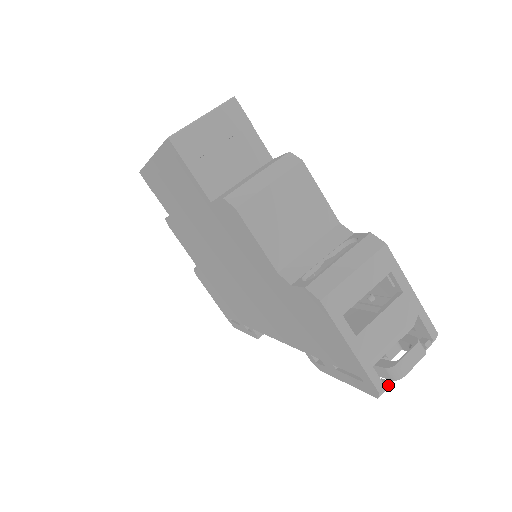
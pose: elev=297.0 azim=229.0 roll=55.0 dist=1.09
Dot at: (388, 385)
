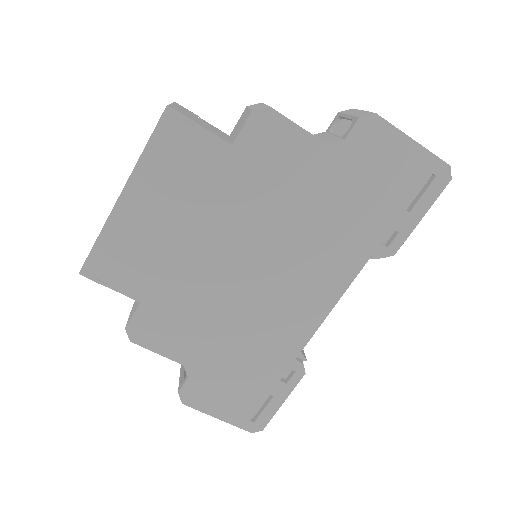
Dot at: occluded
